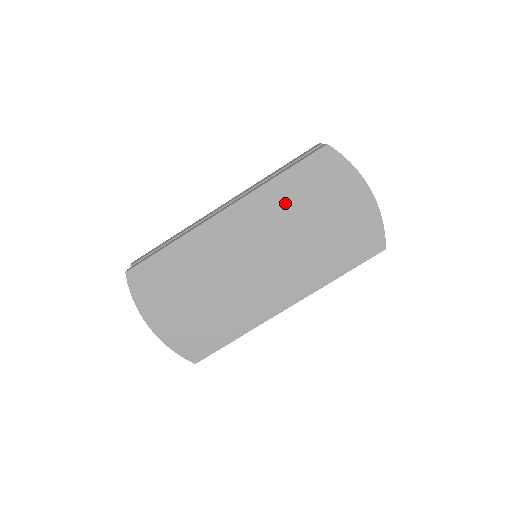
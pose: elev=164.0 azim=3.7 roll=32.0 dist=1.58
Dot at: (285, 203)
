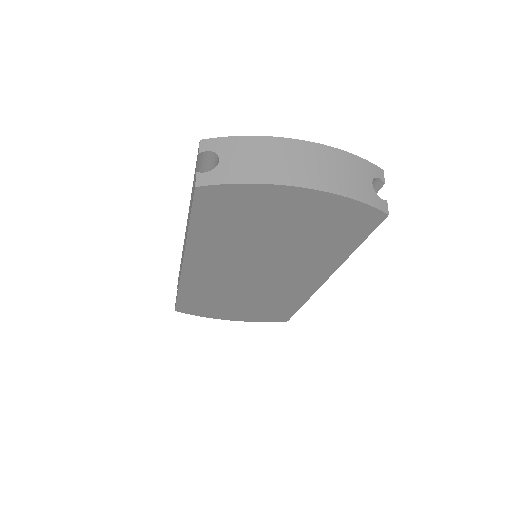
Dot at: (224, 241)
